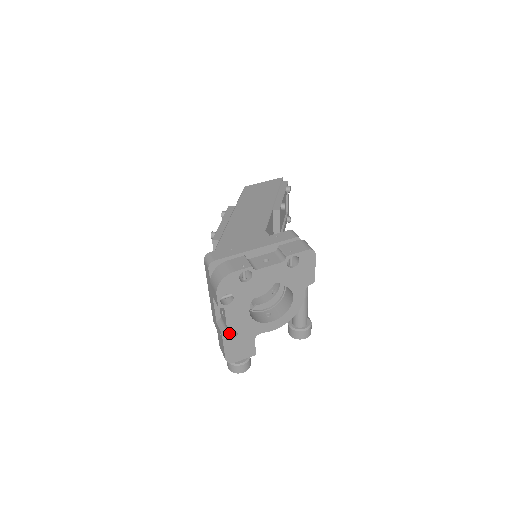
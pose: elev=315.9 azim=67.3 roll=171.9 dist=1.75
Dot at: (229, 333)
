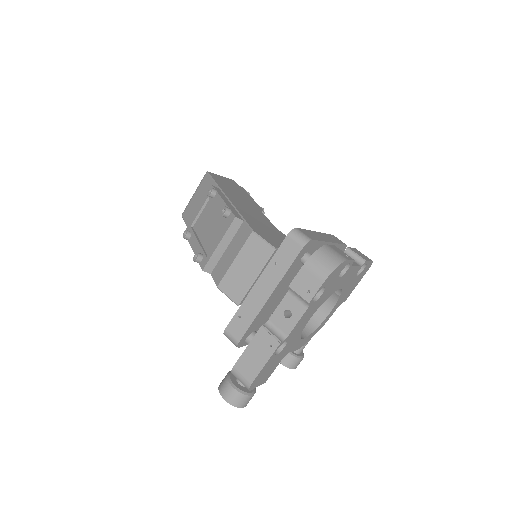
Dot at: occluded
